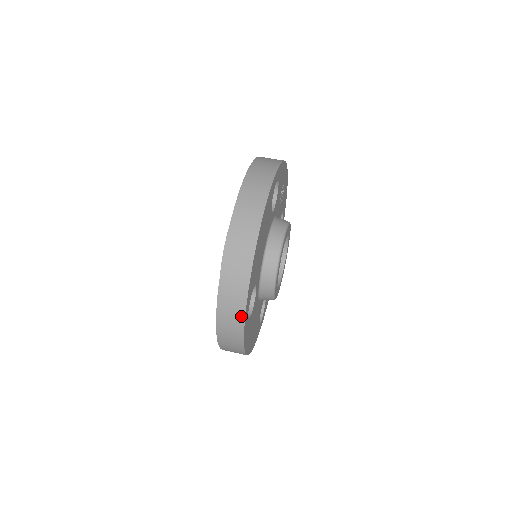
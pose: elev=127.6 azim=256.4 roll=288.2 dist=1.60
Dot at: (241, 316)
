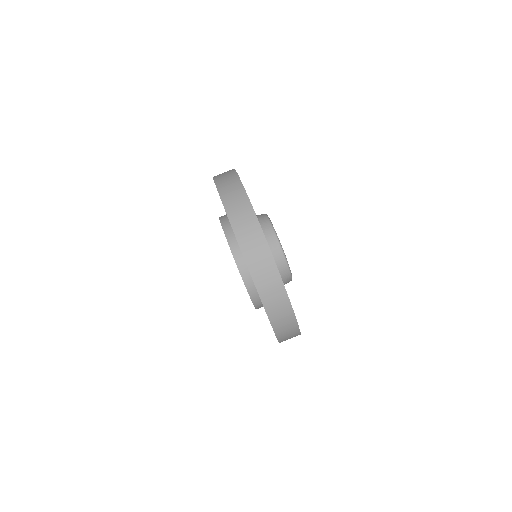
Dot at: occluded
